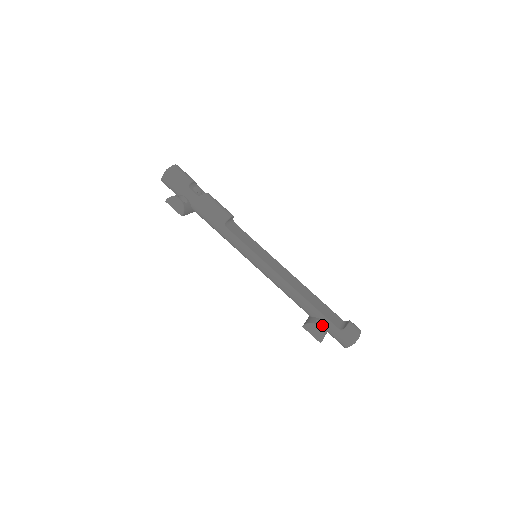
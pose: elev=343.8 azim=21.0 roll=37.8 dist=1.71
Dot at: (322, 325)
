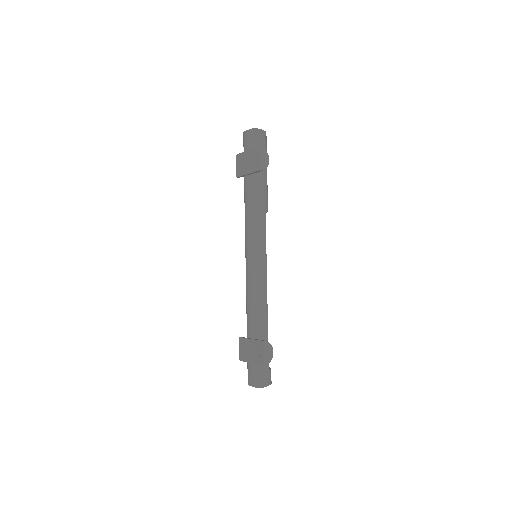
Dot at: occluded
